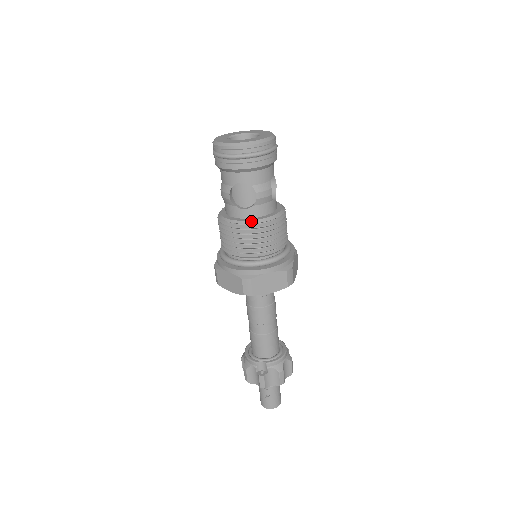
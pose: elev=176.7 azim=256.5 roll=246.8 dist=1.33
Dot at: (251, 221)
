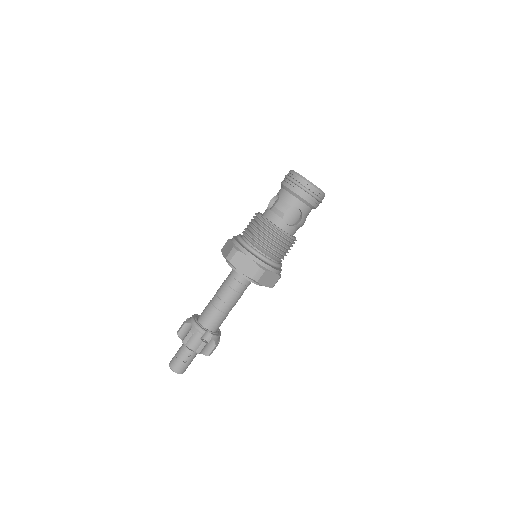
Dot at: (288, 234)
